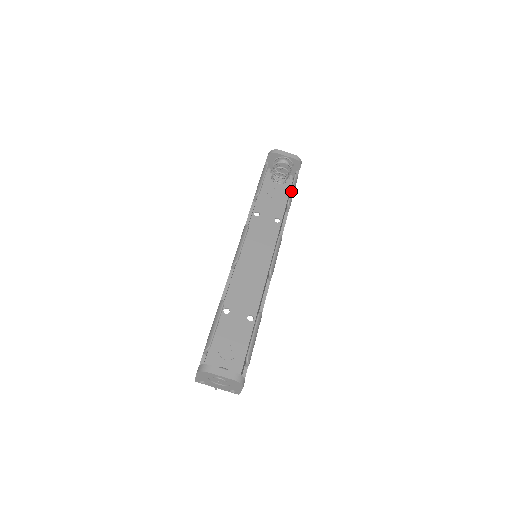
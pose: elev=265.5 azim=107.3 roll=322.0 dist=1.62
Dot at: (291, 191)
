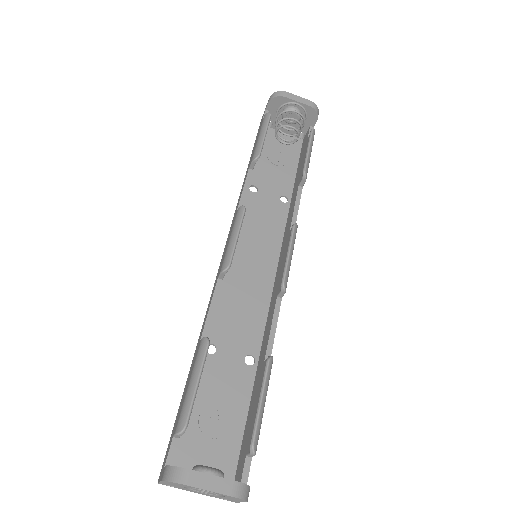
Dot at: (307, 155)
